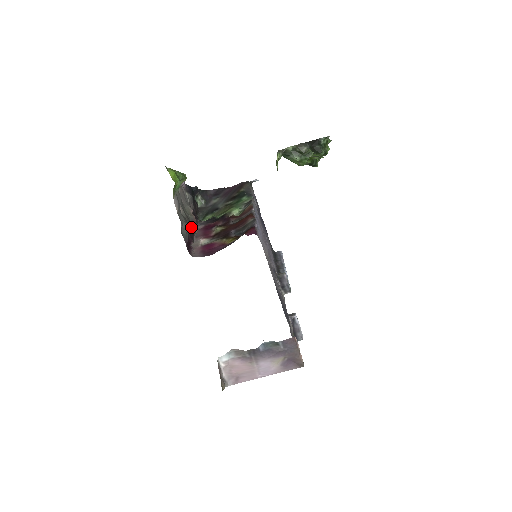
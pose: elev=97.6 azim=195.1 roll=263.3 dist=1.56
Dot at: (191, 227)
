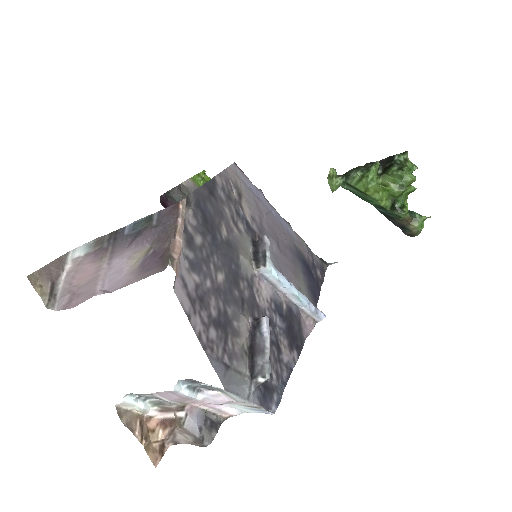
Dot at: occluded
